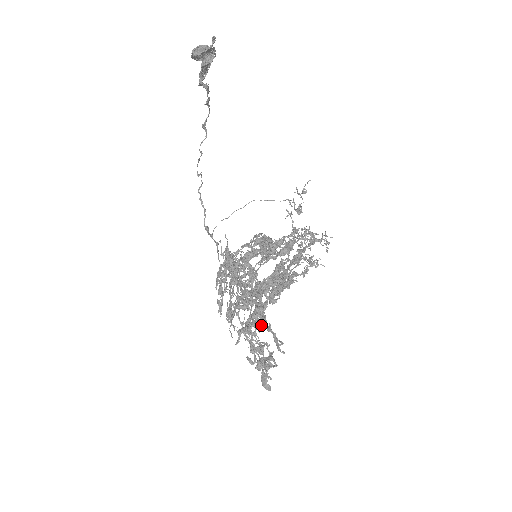
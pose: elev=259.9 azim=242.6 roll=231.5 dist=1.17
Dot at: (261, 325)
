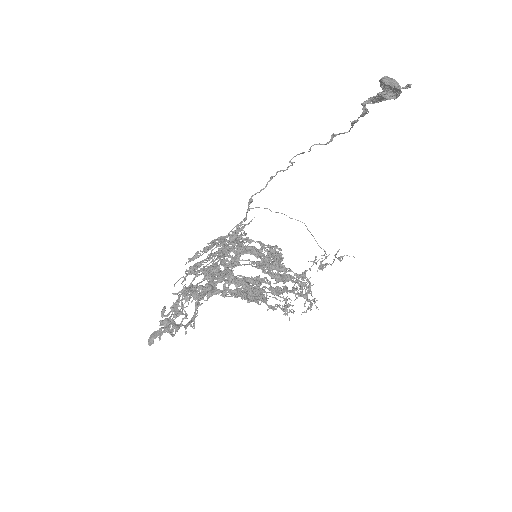
Dot at: (196, 297)
